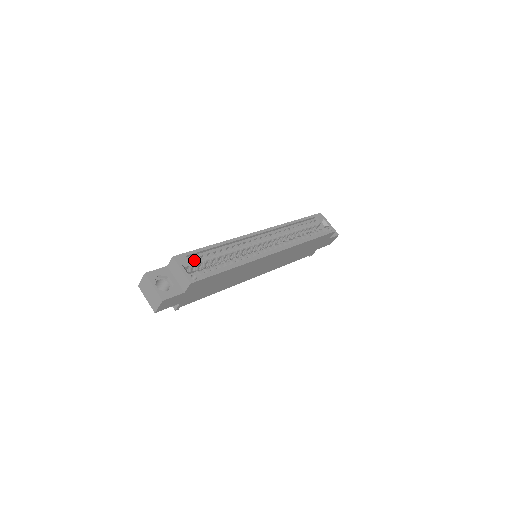
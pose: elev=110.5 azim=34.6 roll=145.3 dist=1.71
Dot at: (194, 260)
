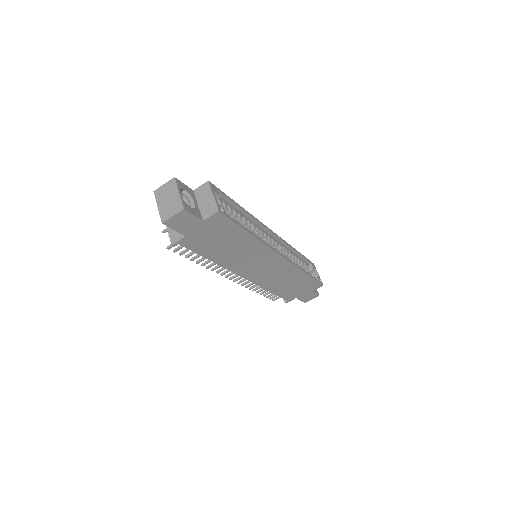
Dot at: occluded
